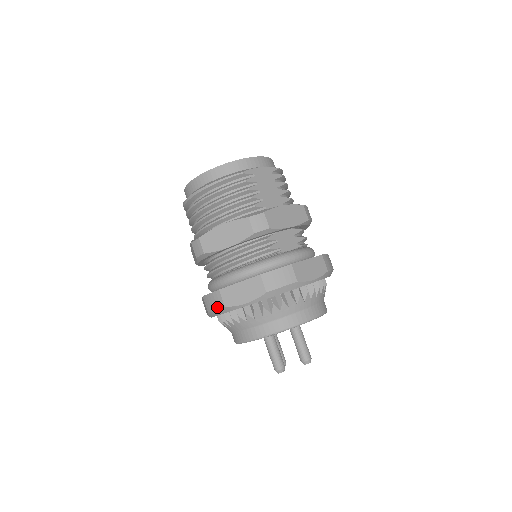
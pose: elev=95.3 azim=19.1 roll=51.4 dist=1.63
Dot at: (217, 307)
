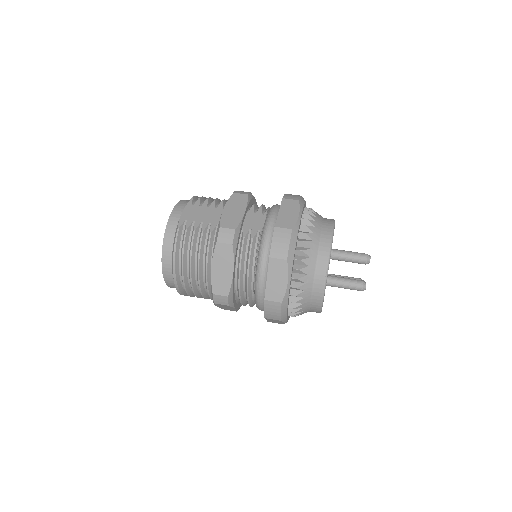
Dot at: (279, 310)
